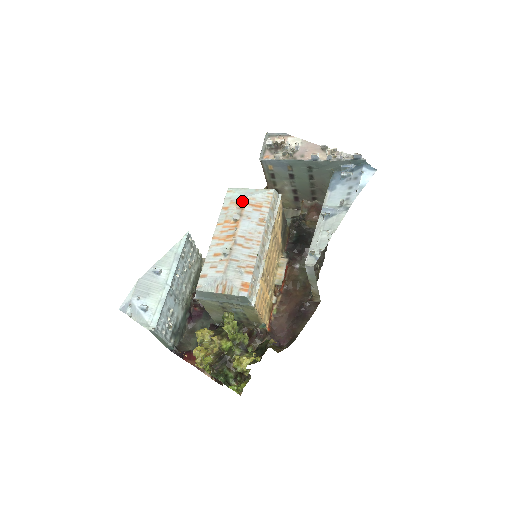
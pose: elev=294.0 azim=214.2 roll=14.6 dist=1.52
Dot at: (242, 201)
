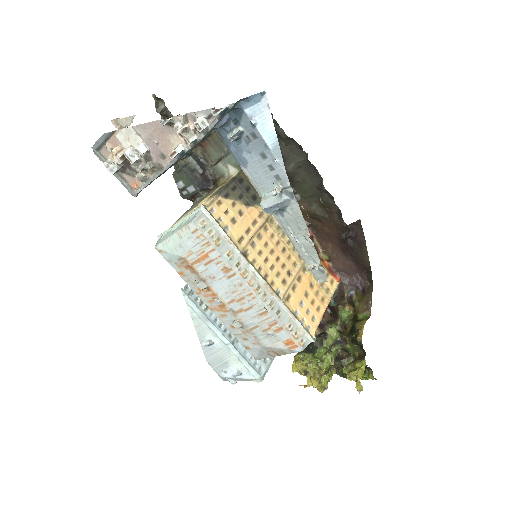
Dot at: (185, 263)
